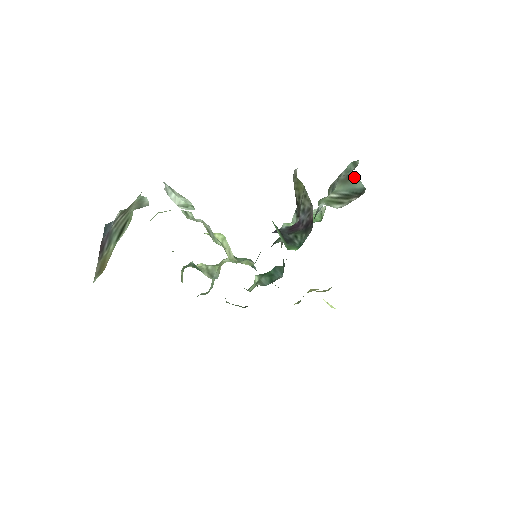
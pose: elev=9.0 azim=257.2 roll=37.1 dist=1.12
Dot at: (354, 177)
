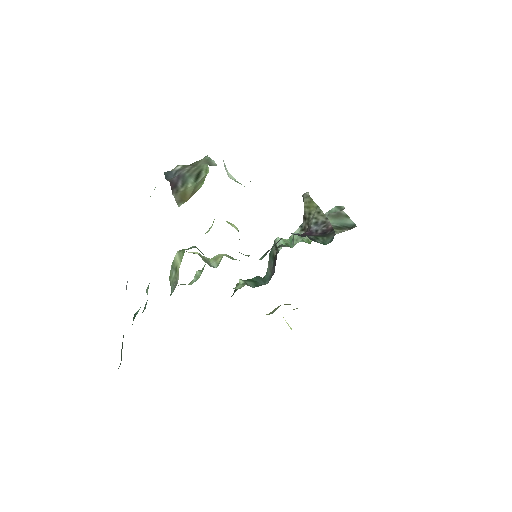
Dot at: (344, 215)
